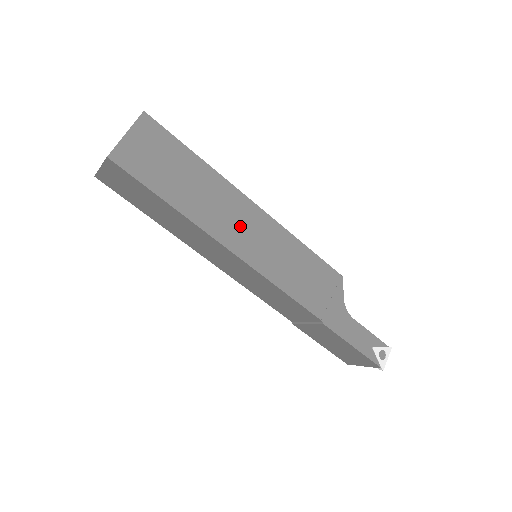
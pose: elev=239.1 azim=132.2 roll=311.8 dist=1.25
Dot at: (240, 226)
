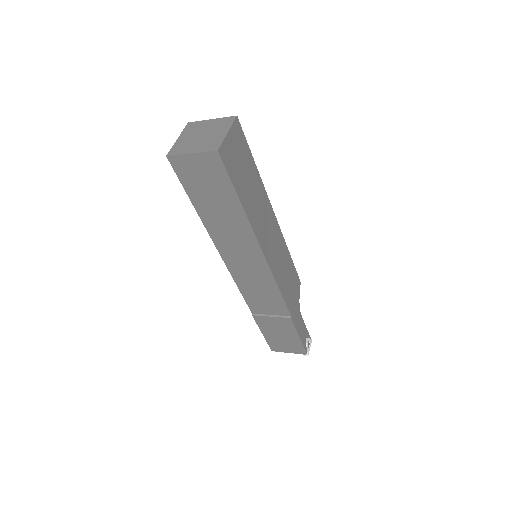
Dot at: (268, 231)
